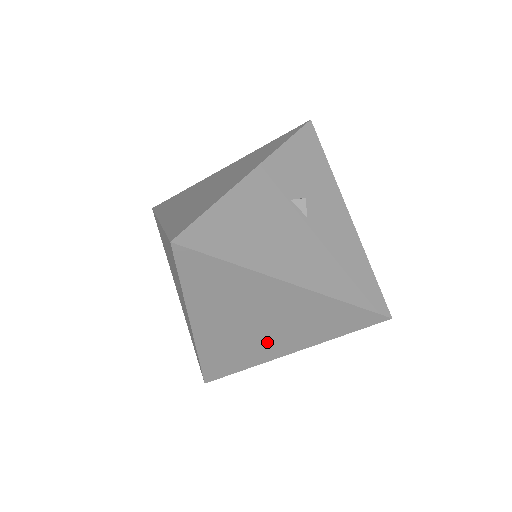
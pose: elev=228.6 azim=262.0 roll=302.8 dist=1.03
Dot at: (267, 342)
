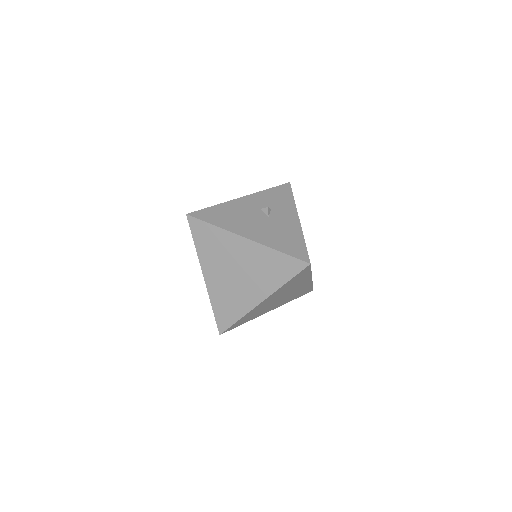
Dot at: (246, 290)
